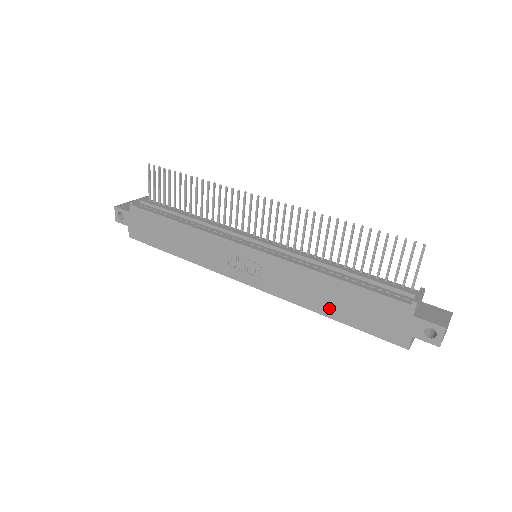
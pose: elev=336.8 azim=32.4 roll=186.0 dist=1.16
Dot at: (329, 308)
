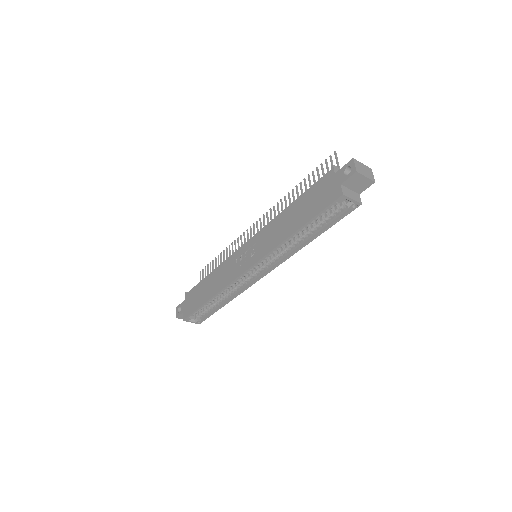
Dot at: (293, 225)
